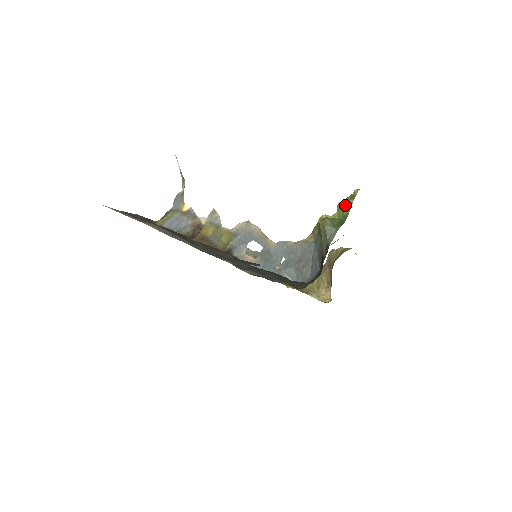
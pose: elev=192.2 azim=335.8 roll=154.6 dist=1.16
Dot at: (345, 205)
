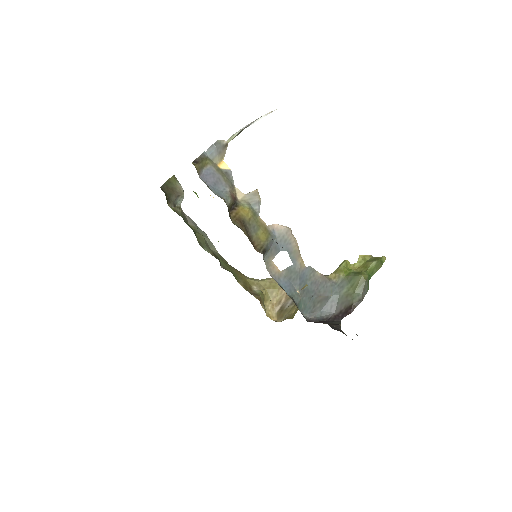
Dot at: (375, 266)
